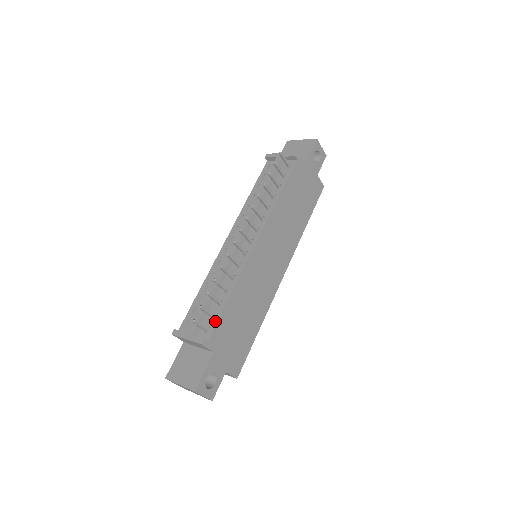
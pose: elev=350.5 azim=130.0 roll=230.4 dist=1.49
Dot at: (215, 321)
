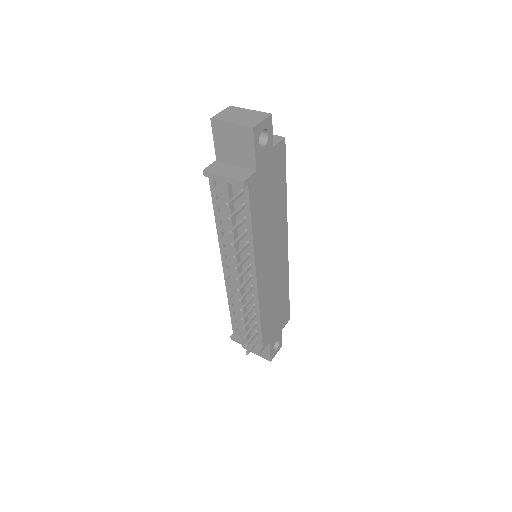
Dot at: (260, 336)
